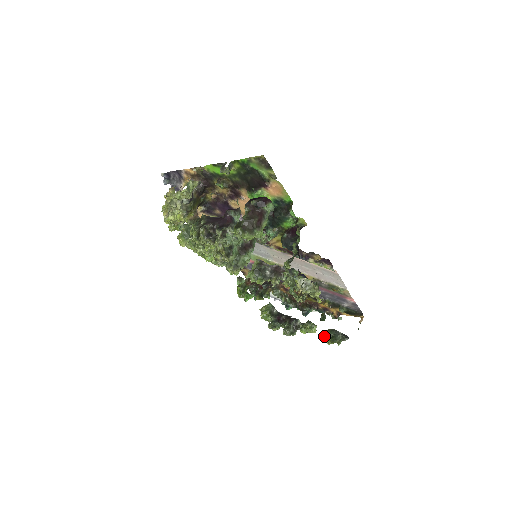
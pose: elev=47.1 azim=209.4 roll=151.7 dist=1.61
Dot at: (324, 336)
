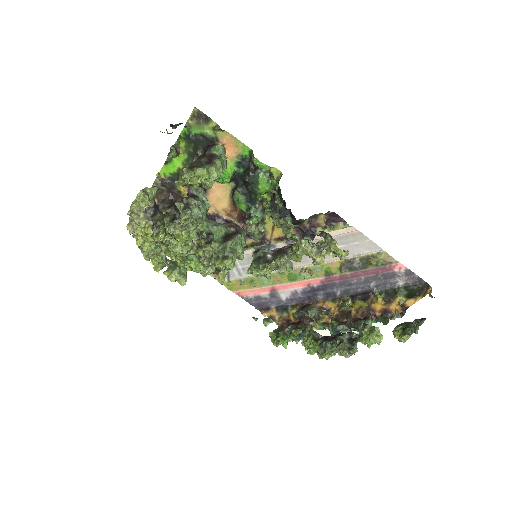
Dot at: (394, 335)
